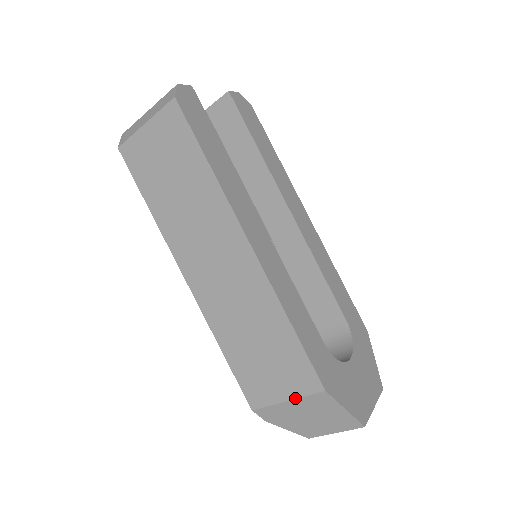
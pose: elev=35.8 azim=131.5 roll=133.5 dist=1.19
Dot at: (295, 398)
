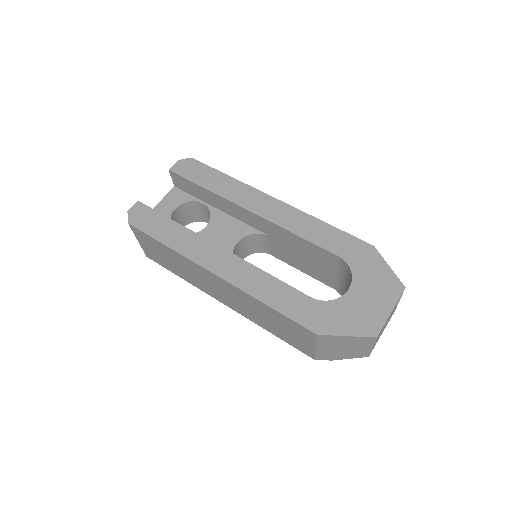
Dot at: (315, 345)
